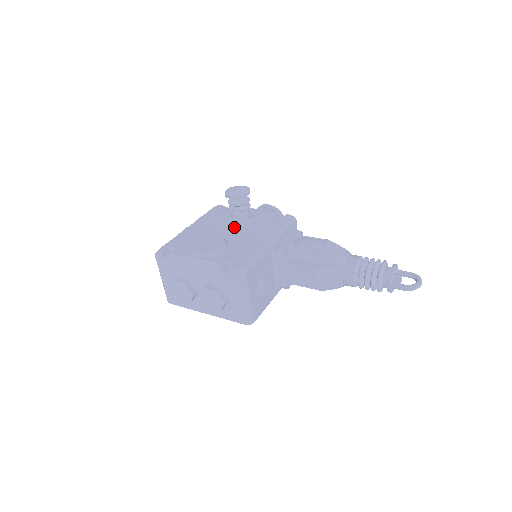
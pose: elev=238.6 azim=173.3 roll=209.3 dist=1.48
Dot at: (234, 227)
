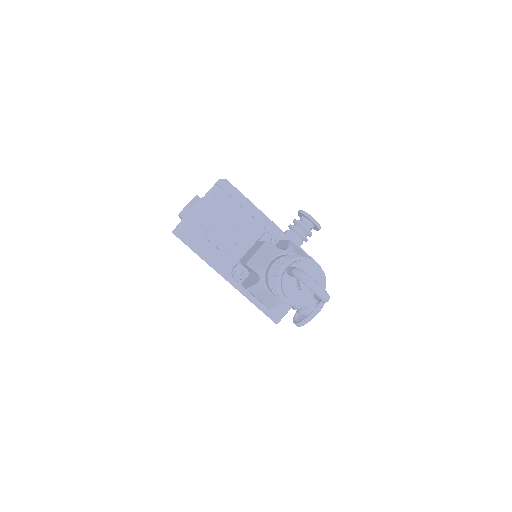
Dot at: occluded
